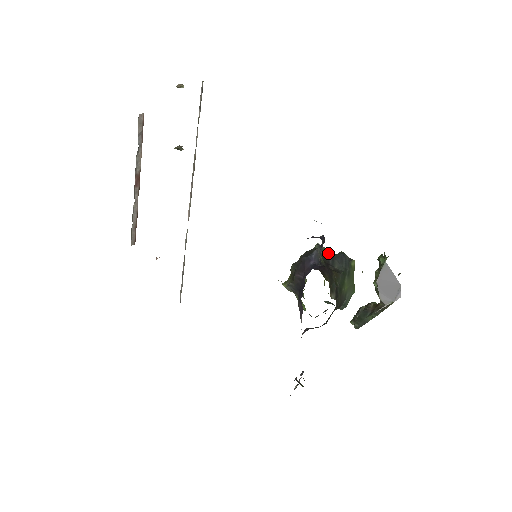
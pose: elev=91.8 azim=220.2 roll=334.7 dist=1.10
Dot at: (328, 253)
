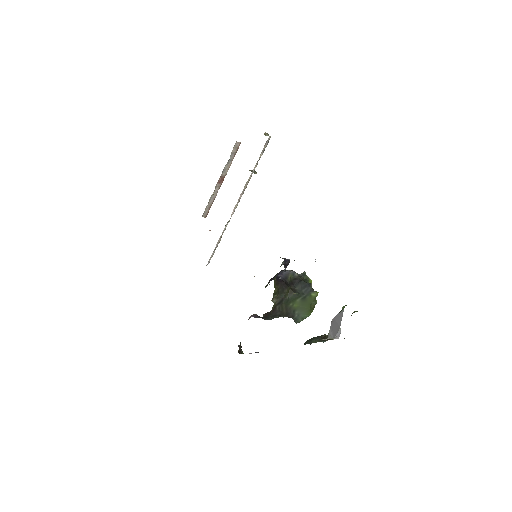
Dot at: (301, 279)
